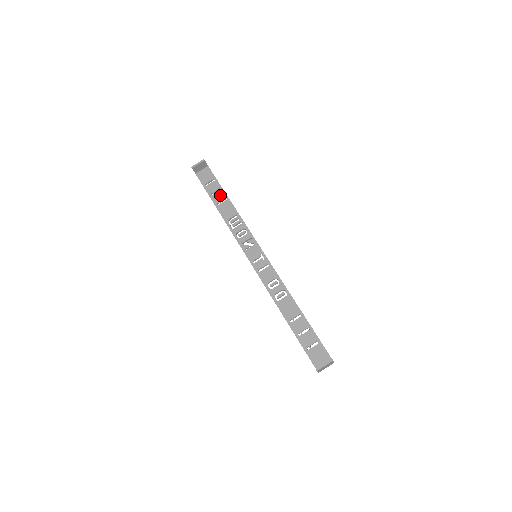
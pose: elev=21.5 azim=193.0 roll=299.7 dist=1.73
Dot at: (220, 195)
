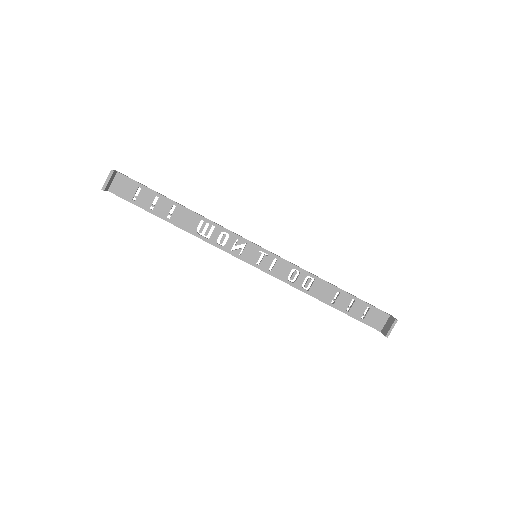
Dot at: (163, 205)
